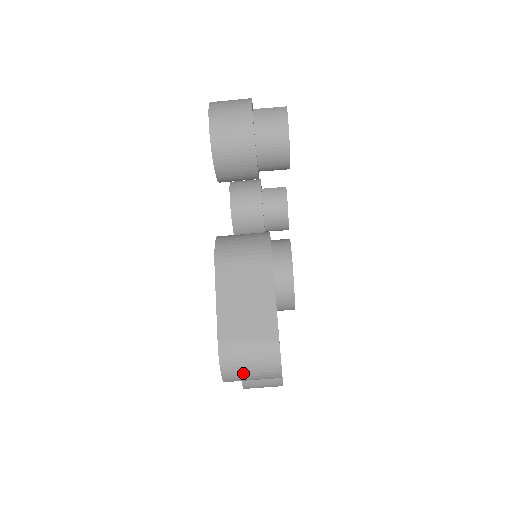
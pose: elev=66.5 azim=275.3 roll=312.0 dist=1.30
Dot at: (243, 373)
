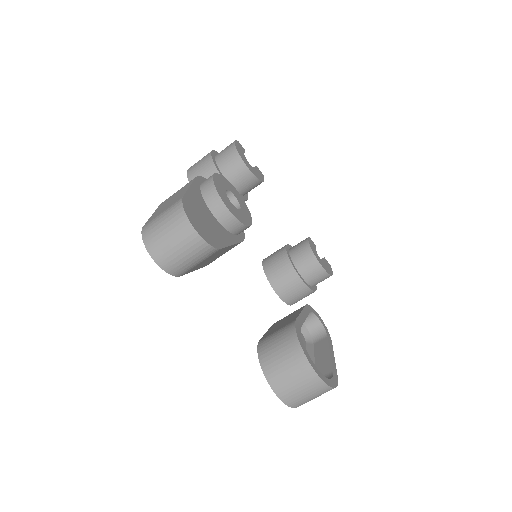
Dot at: (160, 237)
